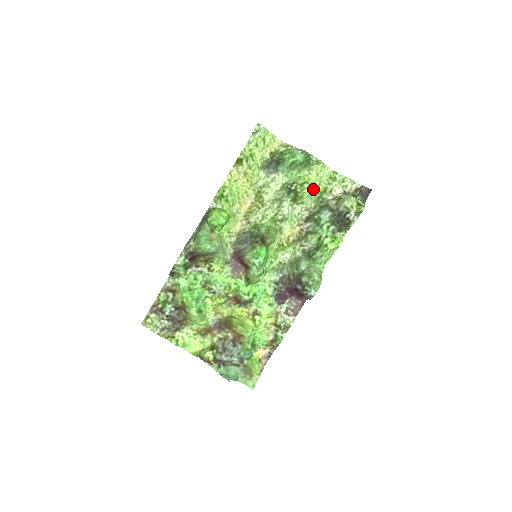
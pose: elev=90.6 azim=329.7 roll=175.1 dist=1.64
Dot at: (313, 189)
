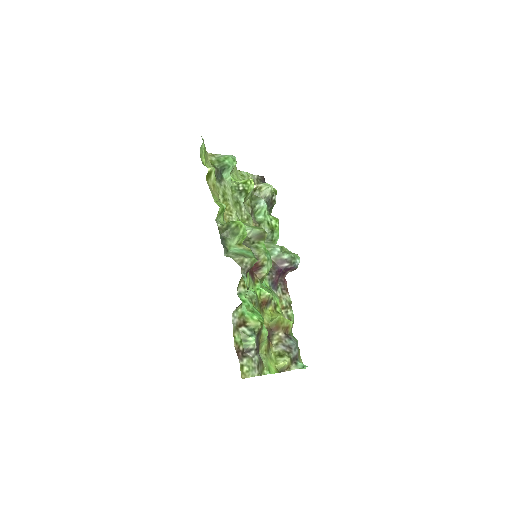
Dot at: occluded
